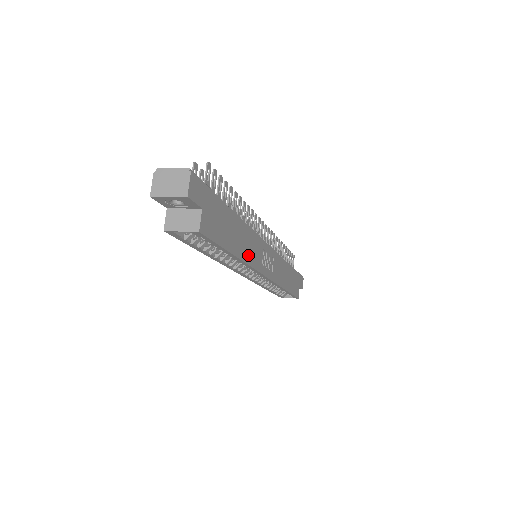
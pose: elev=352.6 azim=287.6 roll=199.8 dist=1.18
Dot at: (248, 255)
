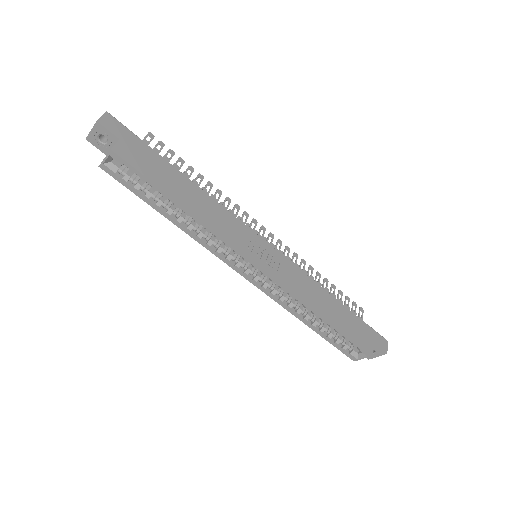
Dot at: (211, 220)
